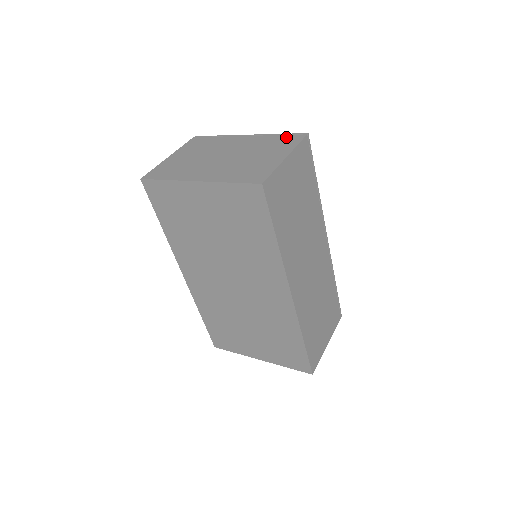
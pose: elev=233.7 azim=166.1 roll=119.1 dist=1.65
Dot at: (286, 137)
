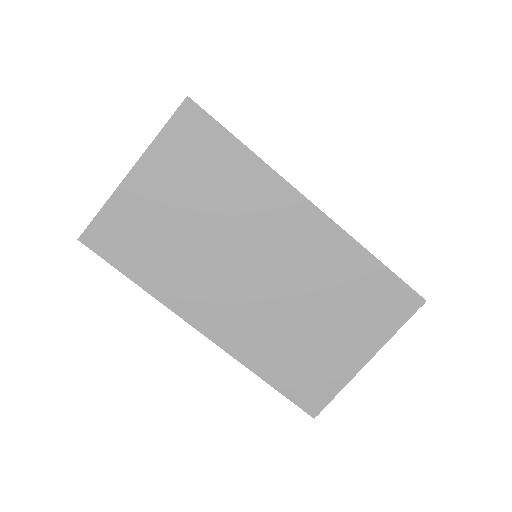
Dot at: occluded
